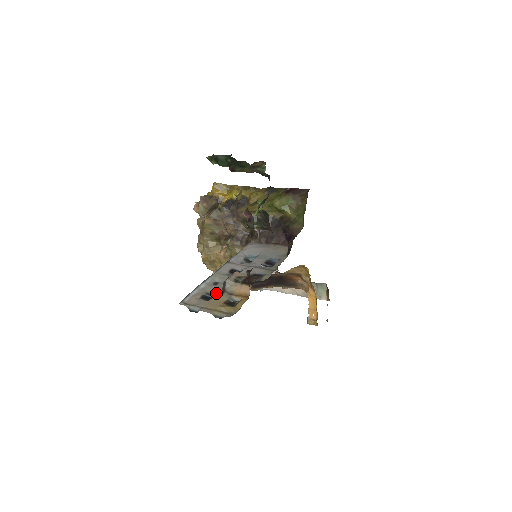
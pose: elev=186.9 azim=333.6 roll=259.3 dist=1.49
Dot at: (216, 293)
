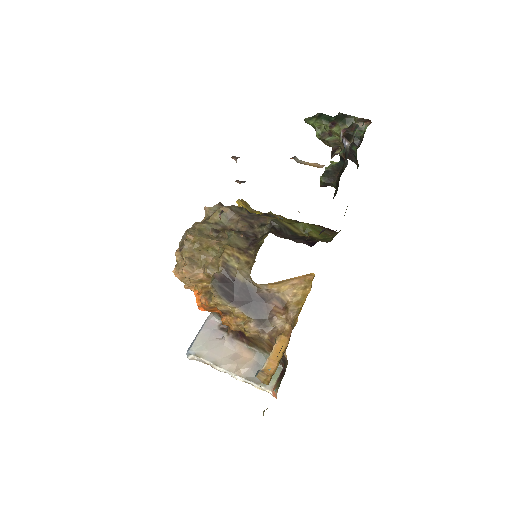
Dot at: occluded
